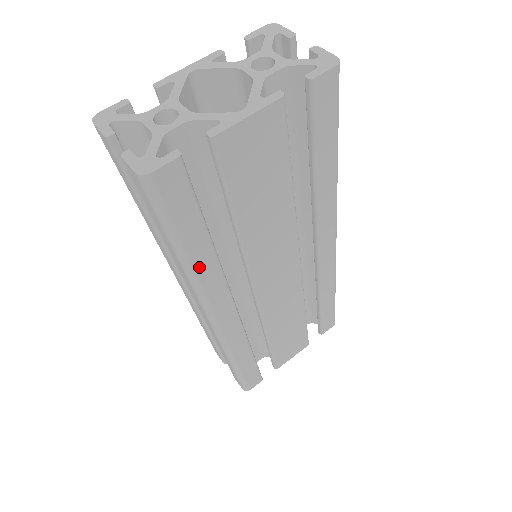
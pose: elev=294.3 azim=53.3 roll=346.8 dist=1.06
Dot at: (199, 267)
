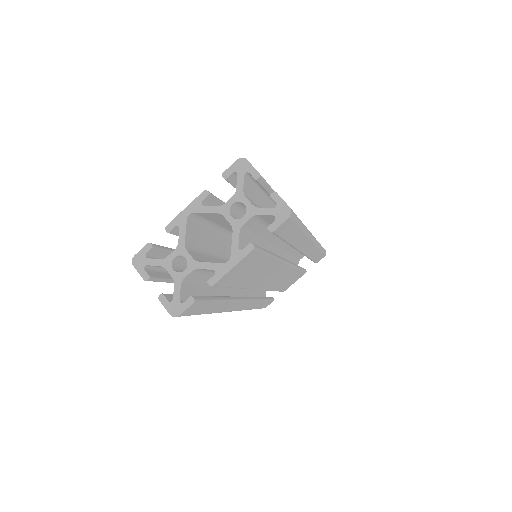
Dot at: (216, 310)
